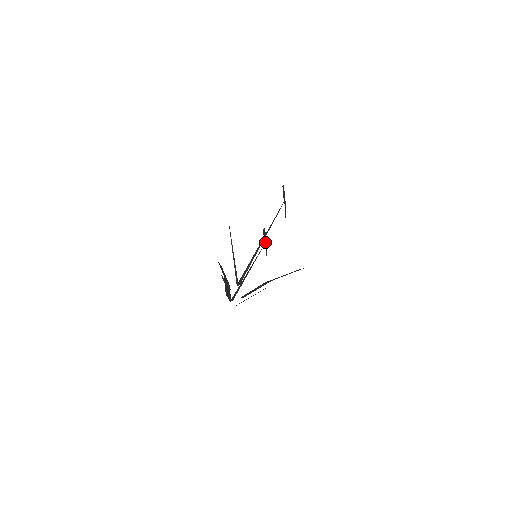
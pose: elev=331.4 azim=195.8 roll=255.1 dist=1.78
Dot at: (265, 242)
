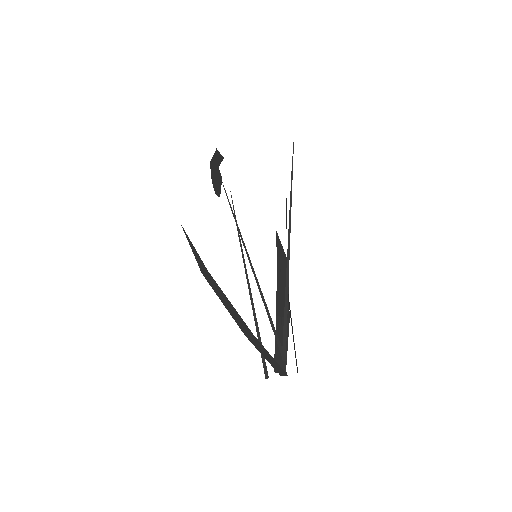
Dot at: occluded
